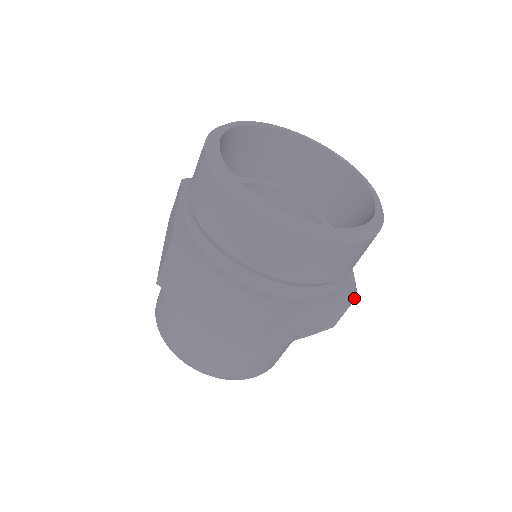
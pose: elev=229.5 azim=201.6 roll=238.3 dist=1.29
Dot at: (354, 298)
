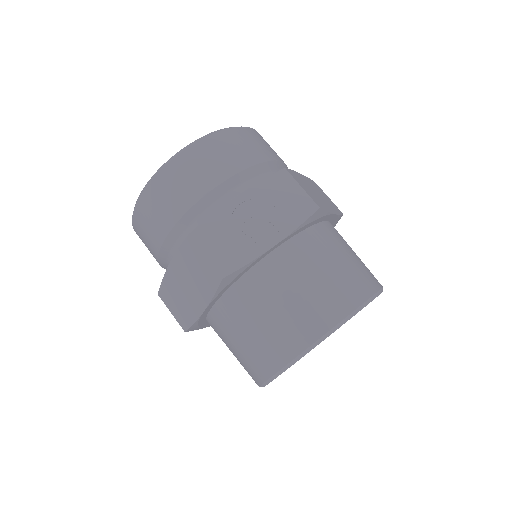
Dot at: (284, 172)
